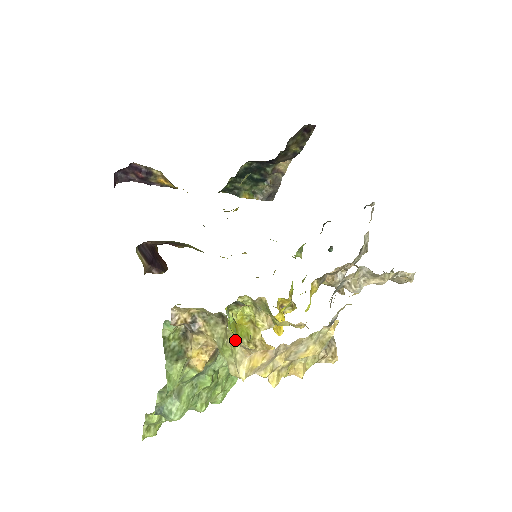
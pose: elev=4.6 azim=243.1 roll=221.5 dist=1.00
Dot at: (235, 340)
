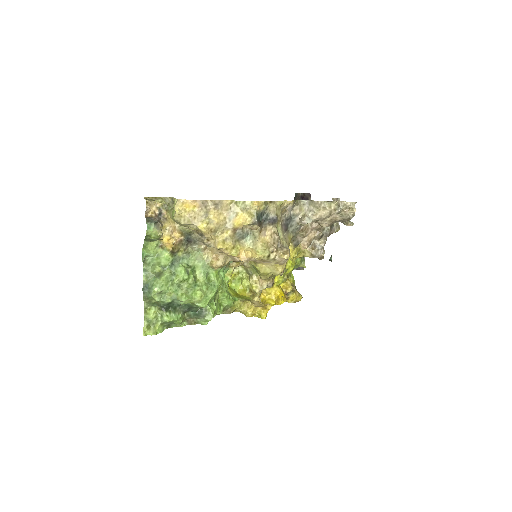
Dot at: (204, 248)
